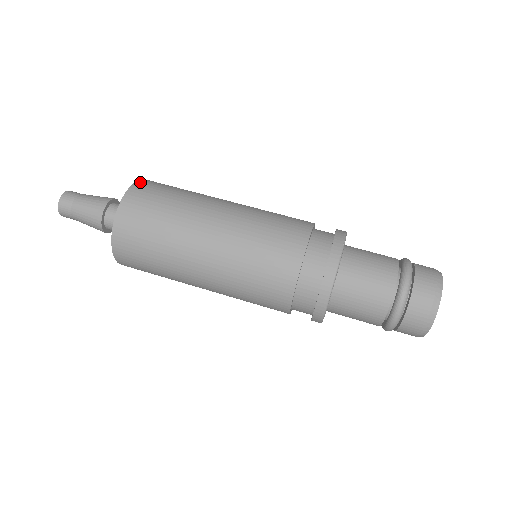
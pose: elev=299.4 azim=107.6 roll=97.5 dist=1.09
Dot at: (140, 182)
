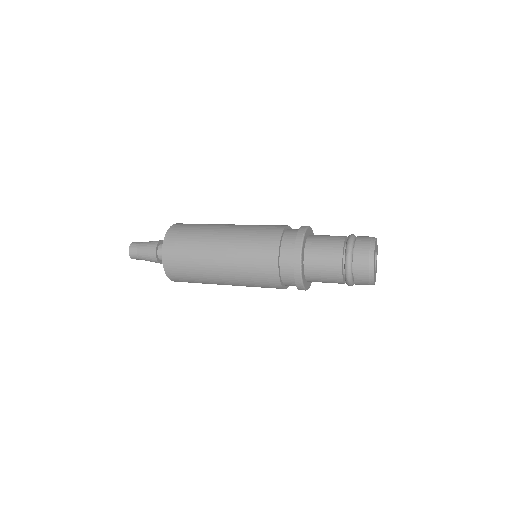
Dot at: (173, 226)
